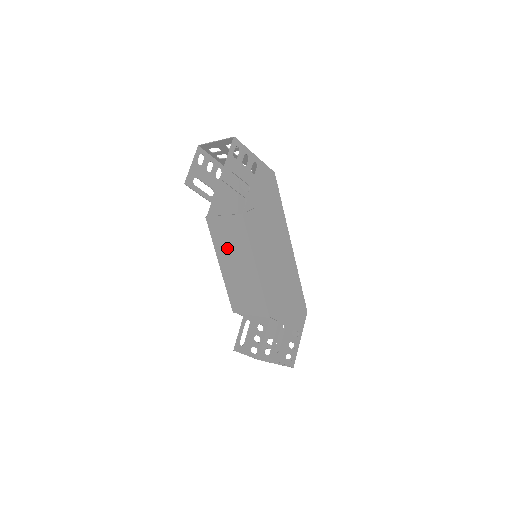
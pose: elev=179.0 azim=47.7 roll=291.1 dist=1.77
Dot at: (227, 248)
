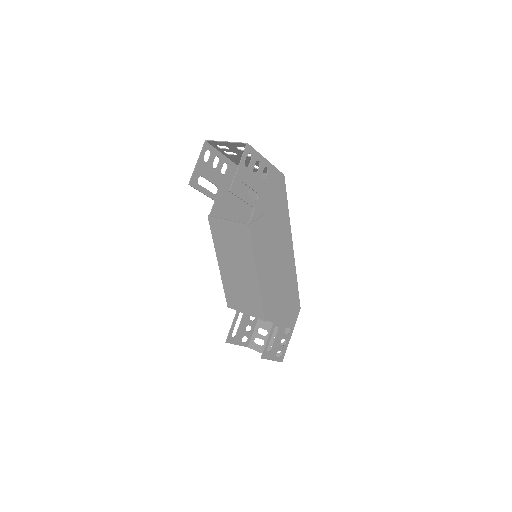
Dot at: (228, 250)
